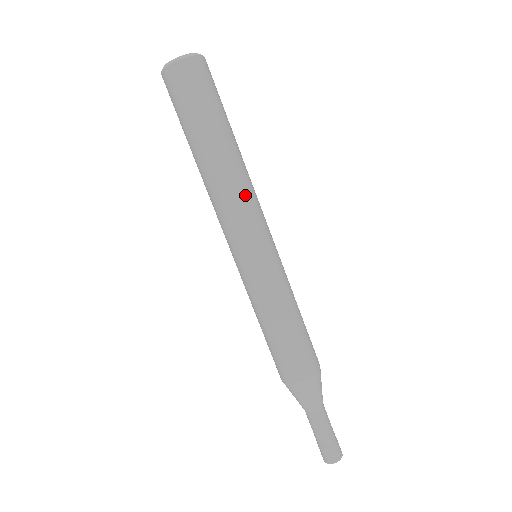
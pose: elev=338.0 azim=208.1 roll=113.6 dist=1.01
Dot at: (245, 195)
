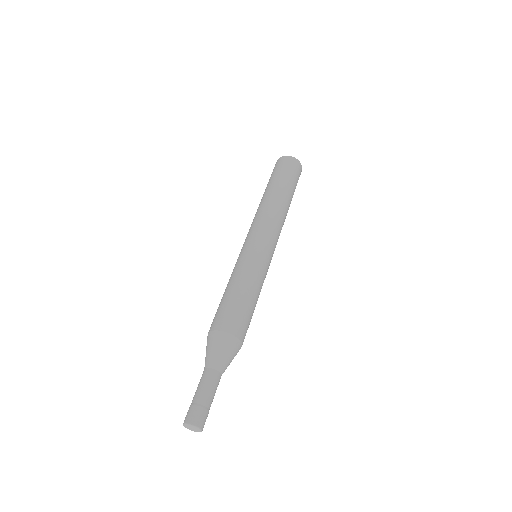
Dot at: (282, 224)
